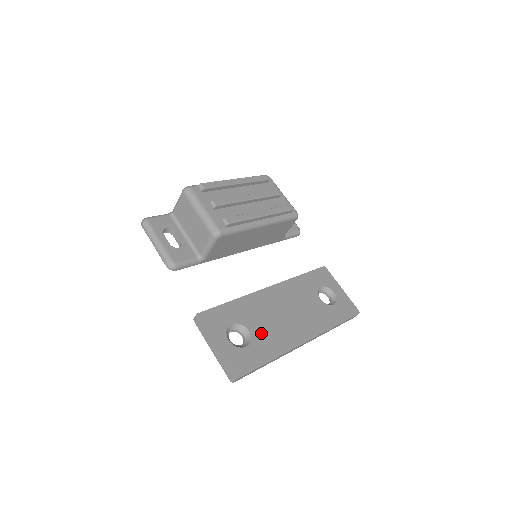
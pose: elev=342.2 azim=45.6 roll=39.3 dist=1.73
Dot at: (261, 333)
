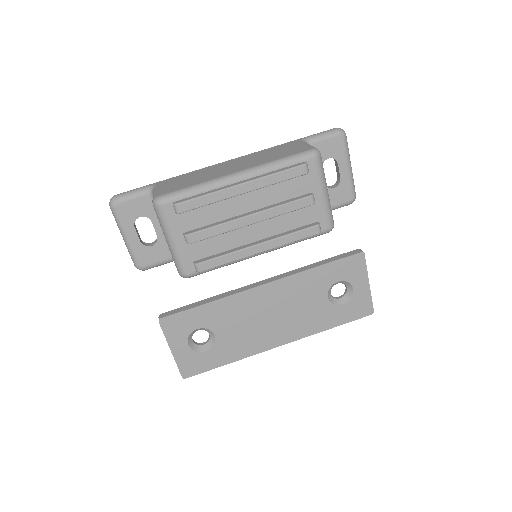
Dot at: (229, 338)
